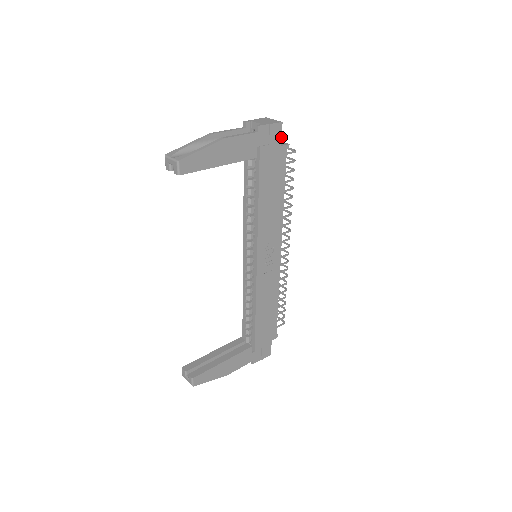
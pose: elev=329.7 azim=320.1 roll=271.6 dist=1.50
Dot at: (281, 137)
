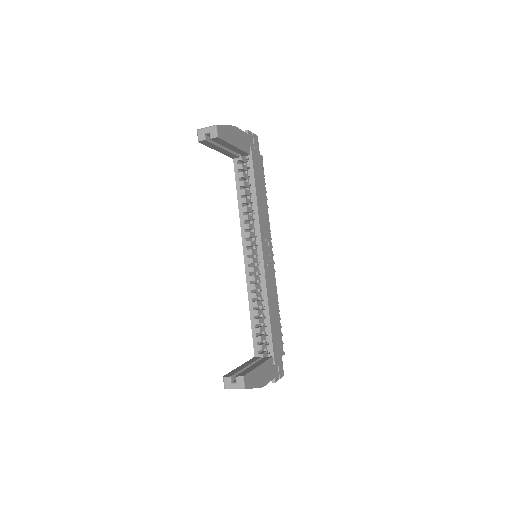
Dot at: (258, 147)
